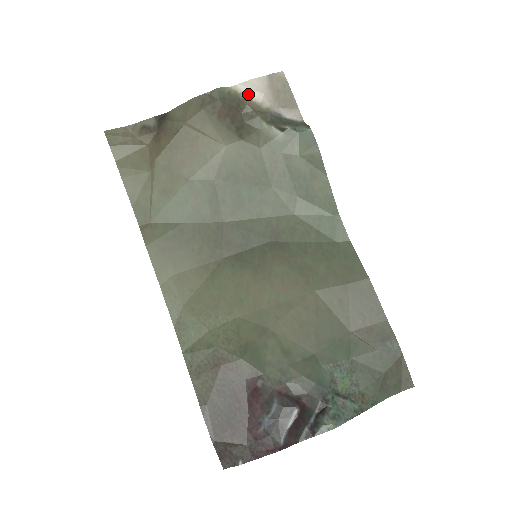
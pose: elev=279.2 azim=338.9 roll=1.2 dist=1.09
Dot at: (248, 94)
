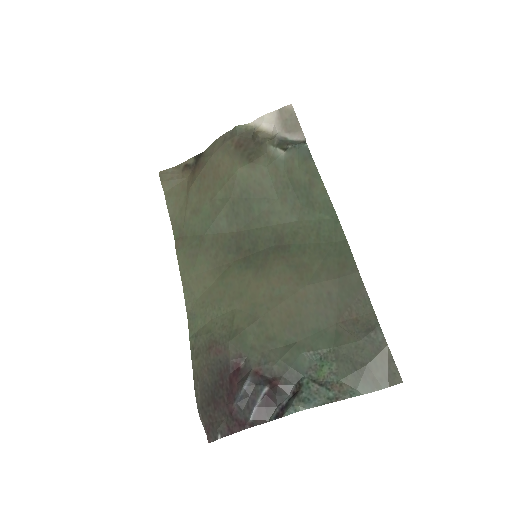
Dot at: (261, 127)
